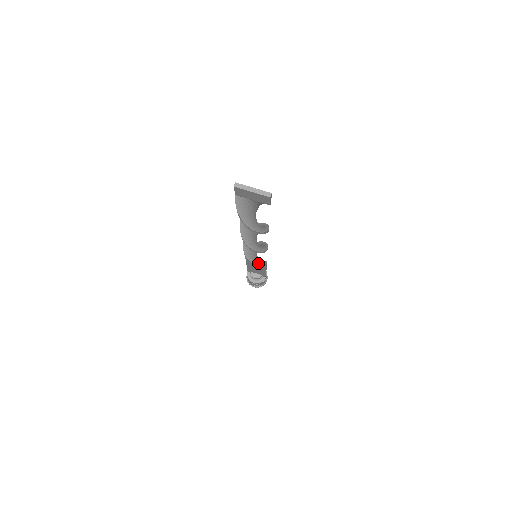
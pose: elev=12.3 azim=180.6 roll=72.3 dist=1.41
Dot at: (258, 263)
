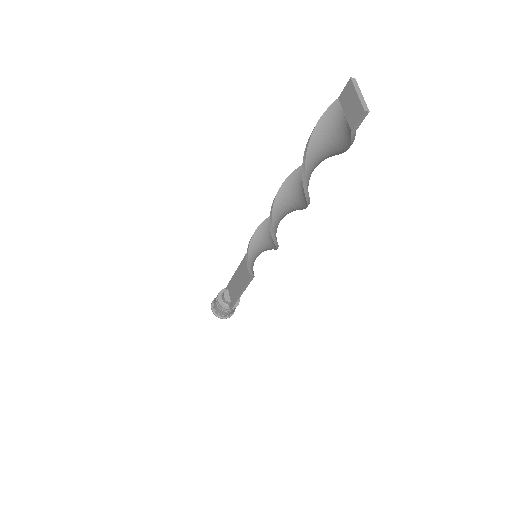
Dot at: (251, 259)
